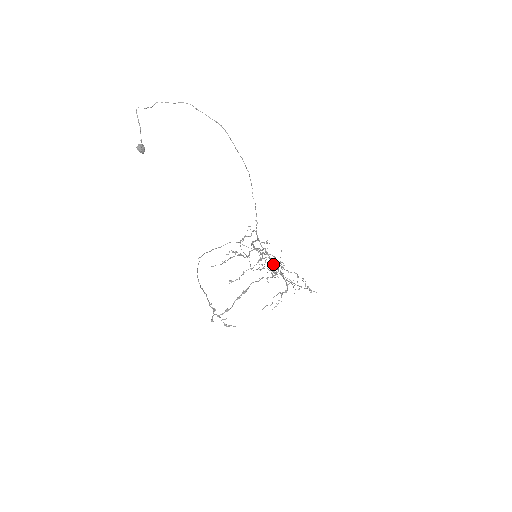
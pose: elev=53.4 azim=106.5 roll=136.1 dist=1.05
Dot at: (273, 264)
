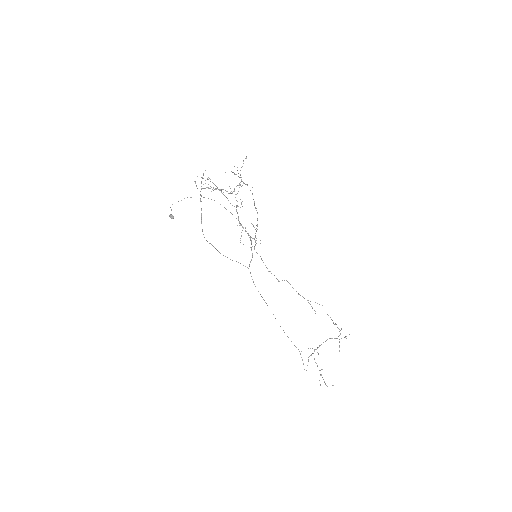
Dot at: occluded
